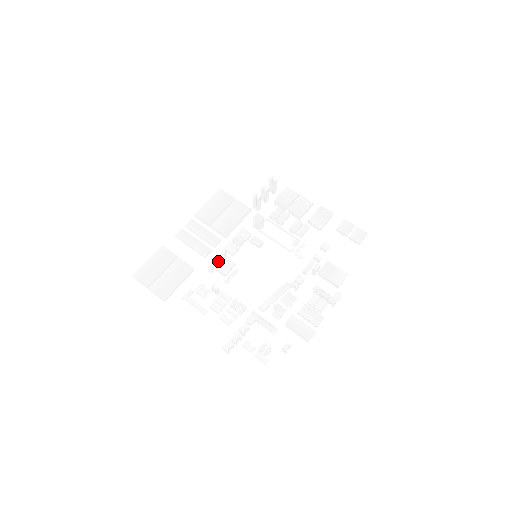
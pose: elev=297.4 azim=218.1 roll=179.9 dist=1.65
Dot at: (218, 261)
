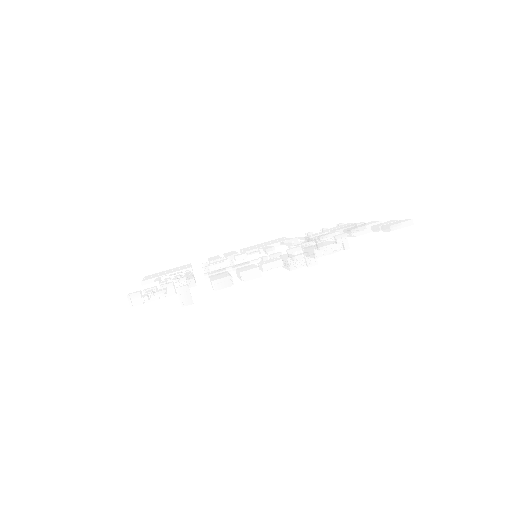
Dot at: occluded
